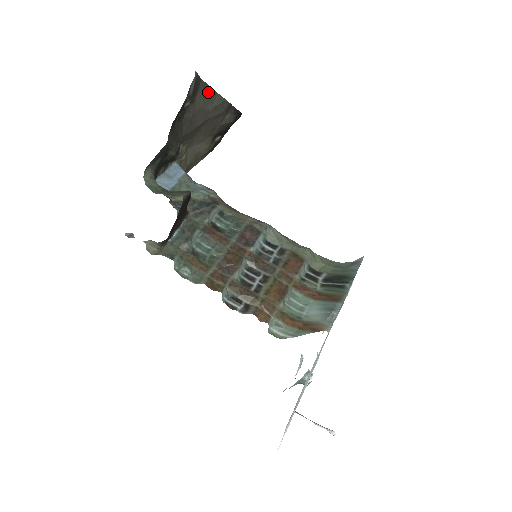
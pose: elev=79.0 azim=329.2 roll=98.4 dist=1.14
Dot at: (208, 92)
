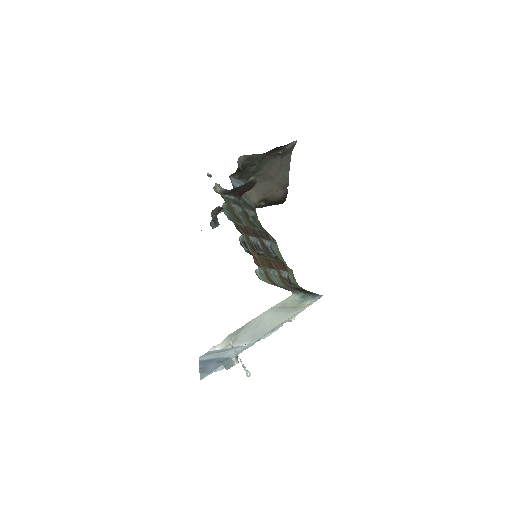
Dot at: (288, 163)
